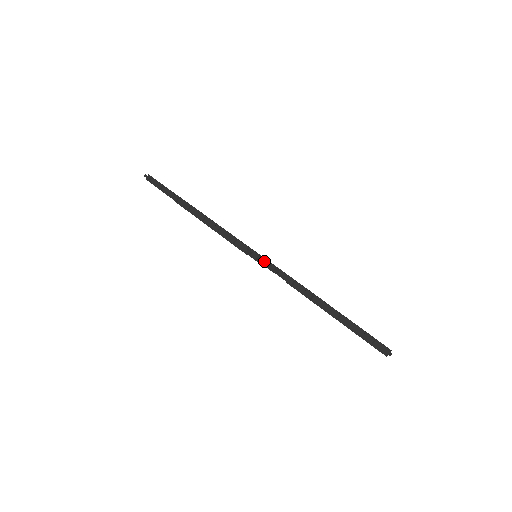
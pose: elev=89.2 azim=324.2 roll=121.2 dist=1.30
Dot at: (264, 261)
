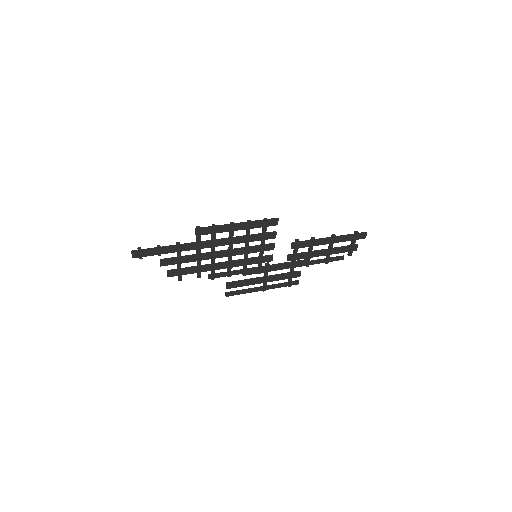
Dot at: (272, 243)
